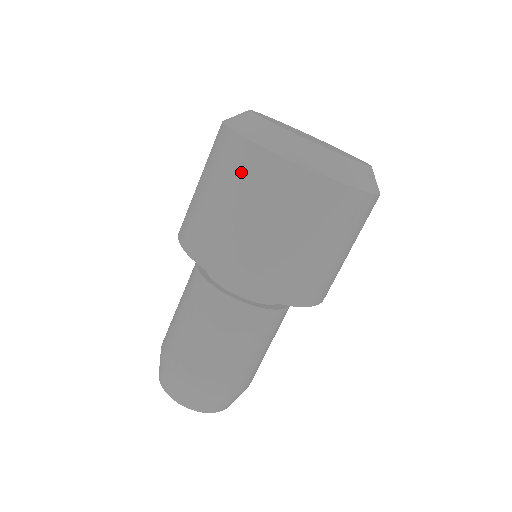
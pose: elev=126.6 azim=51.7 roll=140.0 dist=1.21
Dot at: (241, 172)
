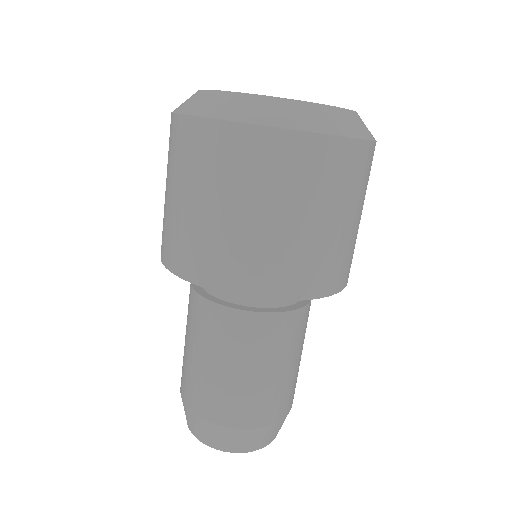
Dot at: (258, 167)
